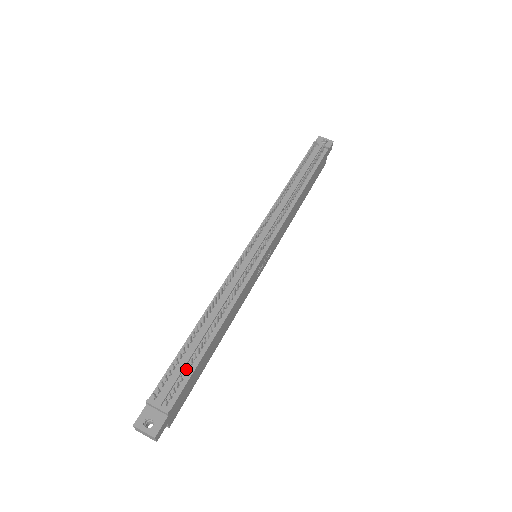
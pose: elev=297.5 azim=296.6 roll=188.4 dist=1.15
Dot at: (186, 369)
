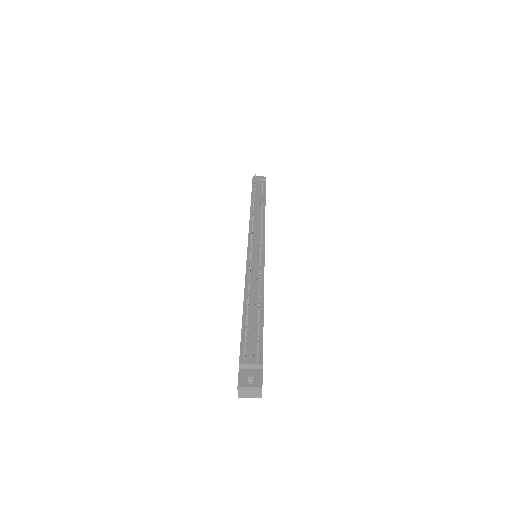
Dot at: (256, 333)
